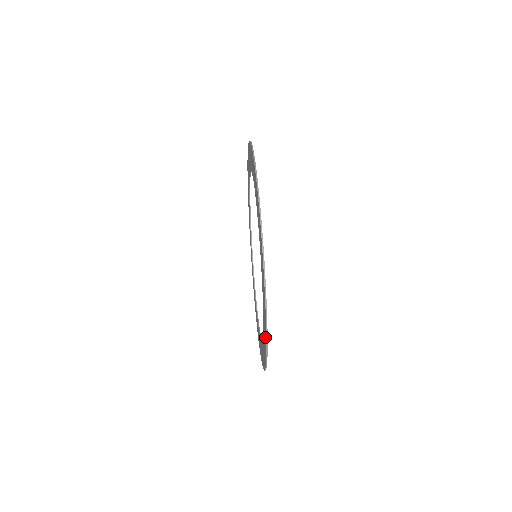
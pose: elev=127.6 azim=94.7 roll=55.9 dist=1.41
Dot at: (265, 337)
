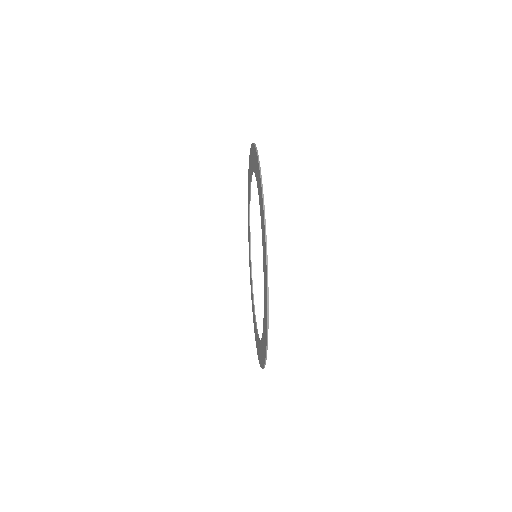
Dot at: (266, 286)
